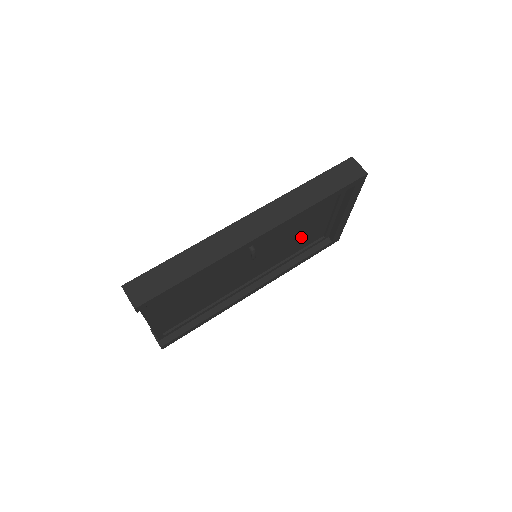
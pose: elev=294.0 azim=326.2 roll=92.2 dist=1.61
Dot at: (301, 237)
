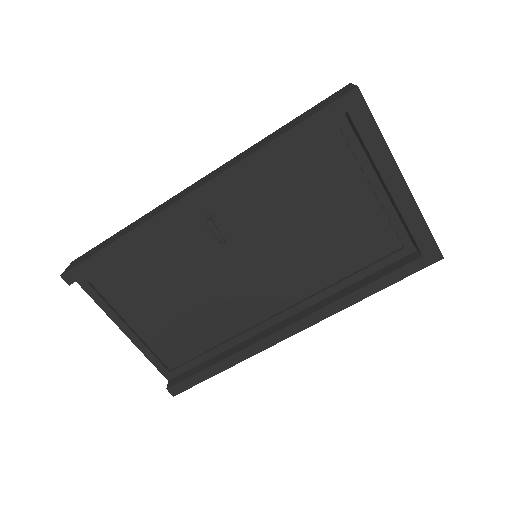
Dot at: (335, 234)
